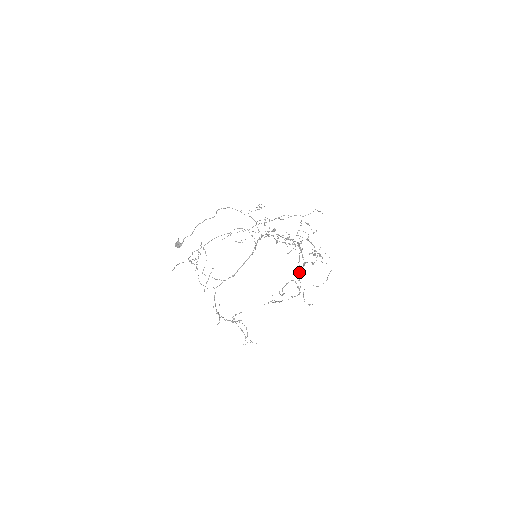
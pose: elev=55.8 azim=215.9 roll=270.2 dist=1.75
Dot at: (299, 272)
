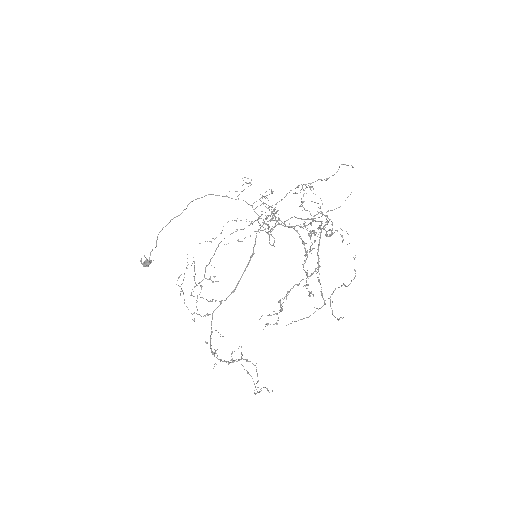
Dot at: occluded
